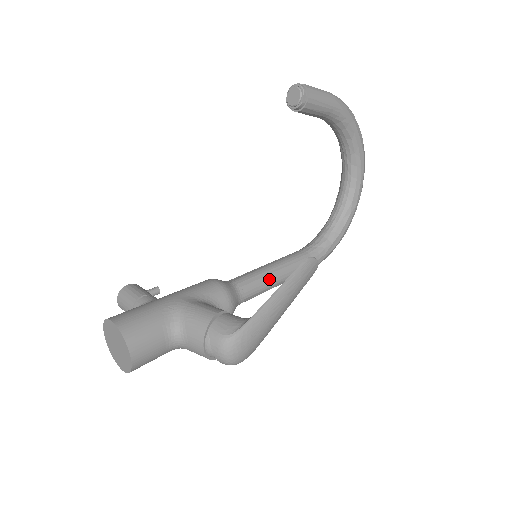
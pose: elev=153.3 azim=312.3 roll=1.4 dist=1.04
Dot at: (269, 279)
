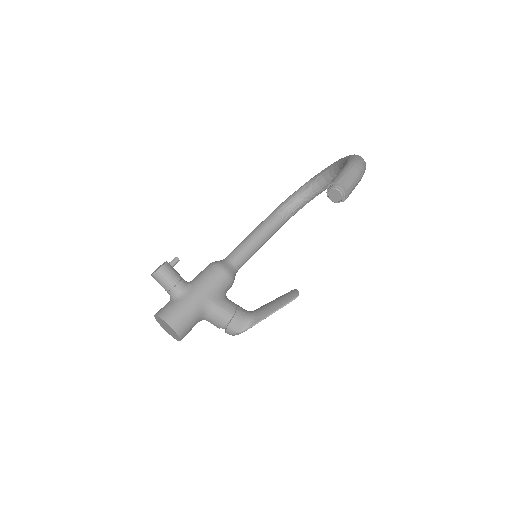
Dot at: occluded
